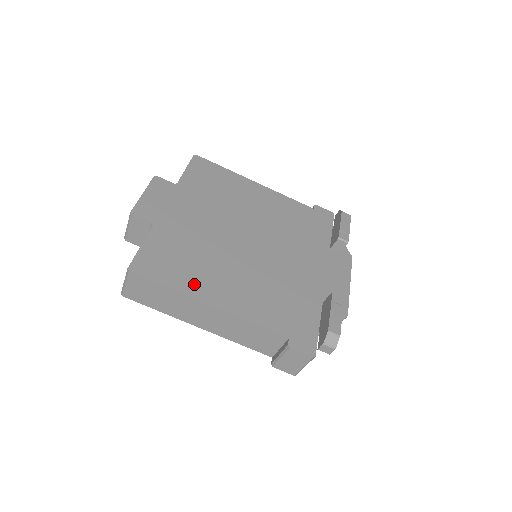
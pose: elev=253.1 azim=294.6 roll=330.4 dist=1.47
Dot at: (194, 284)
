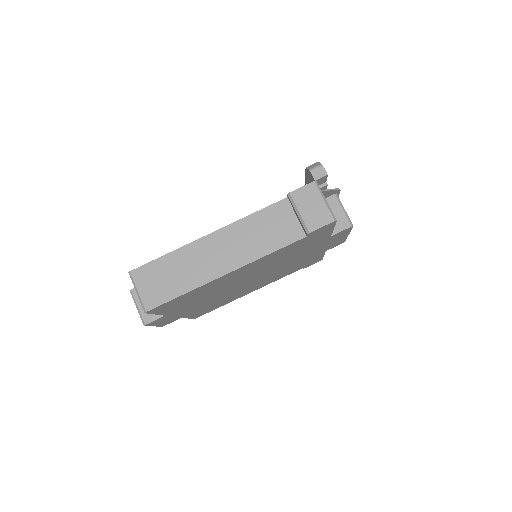
Dot at: occluded
